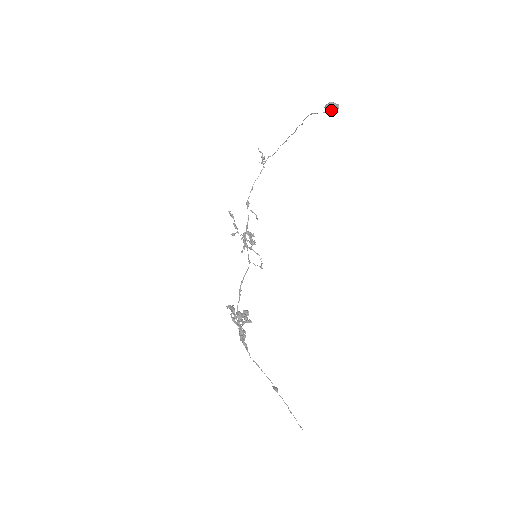
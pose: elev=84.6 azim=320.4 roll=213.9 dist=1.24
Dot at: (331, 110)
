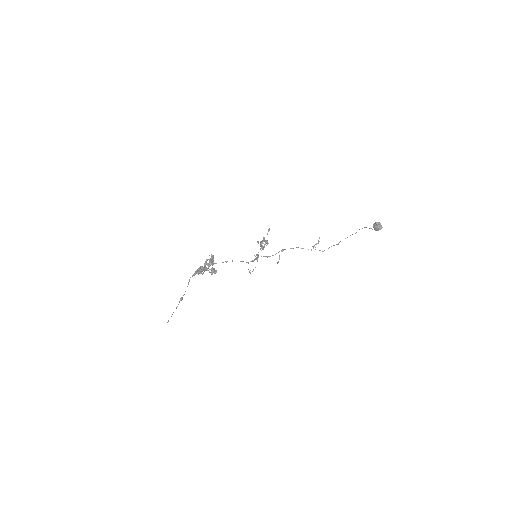
Dot at: (376, 226)
